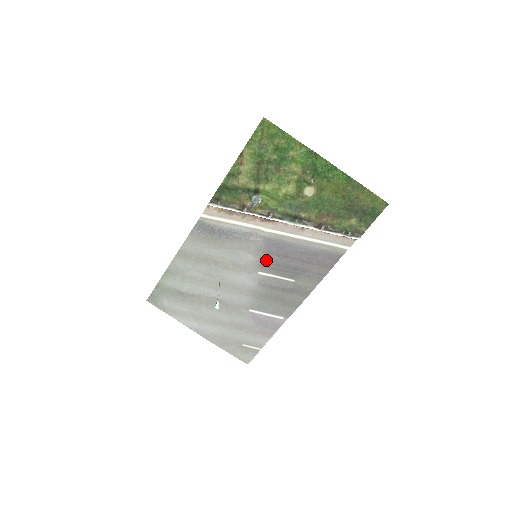
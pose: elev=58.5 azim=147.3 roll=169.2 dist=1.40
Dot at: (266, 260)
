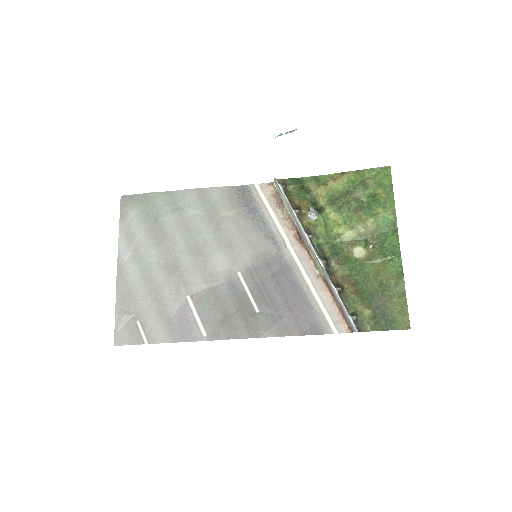
Dot at: (259, 269)
